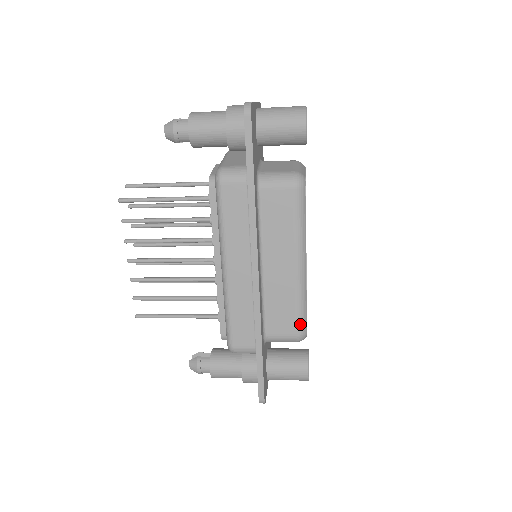
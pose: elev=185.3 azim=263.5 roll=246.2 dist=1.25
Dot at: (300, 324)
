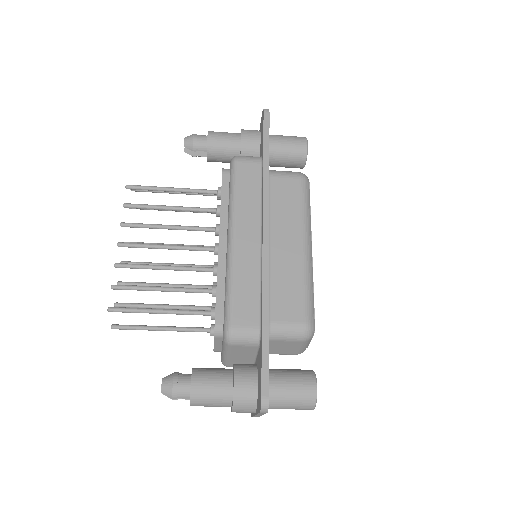
Dot at: (308, 310)
